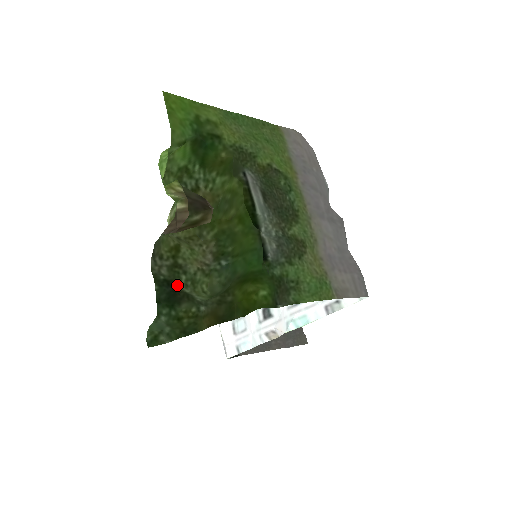
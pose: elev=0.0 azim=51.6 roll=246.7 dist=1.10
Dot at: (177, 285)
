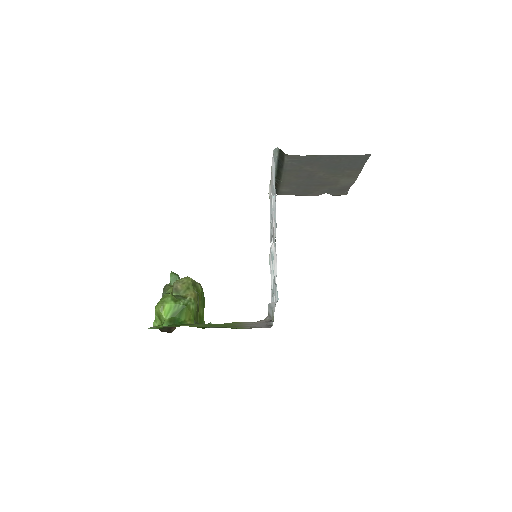
Dot at: occluded
